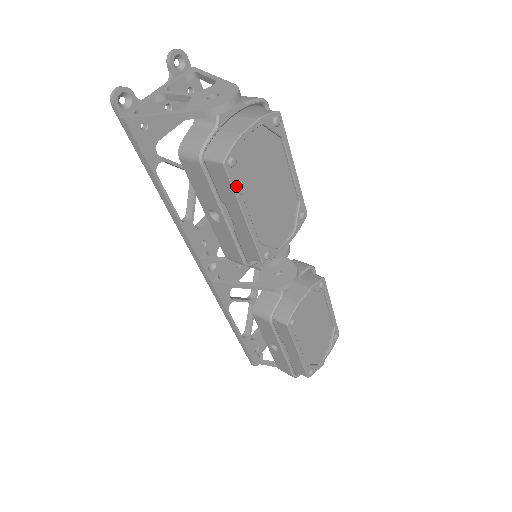
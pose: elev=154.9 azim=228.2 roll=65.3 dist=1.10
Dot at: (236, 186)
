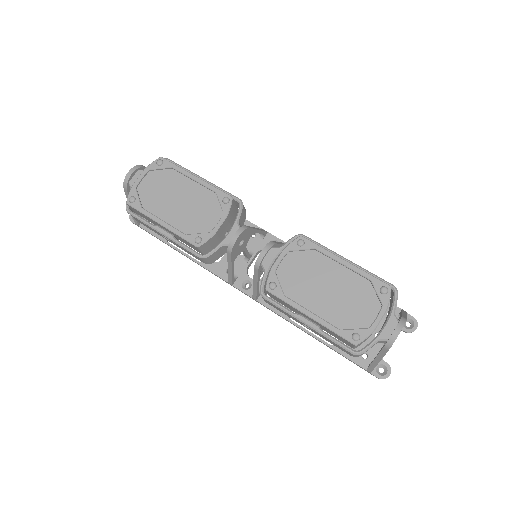
Dot at: (143, 210)
